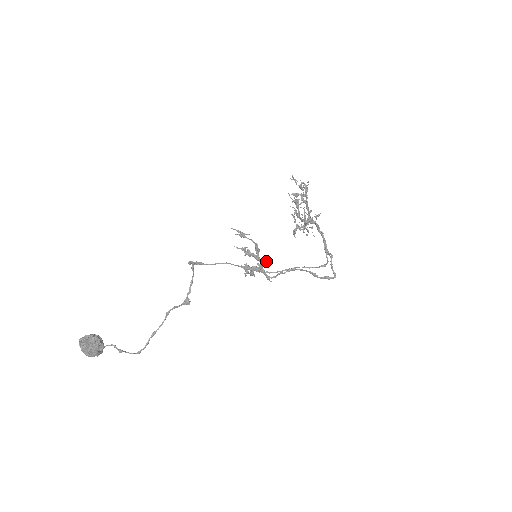
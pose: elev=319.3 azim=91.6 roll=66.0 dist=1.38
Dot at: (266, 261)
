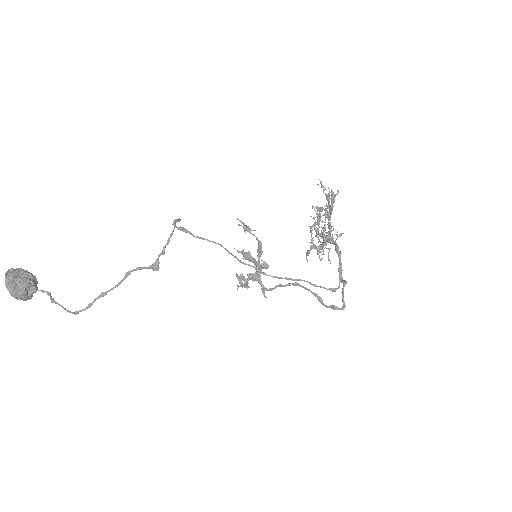
Dot at: (266, 263)
